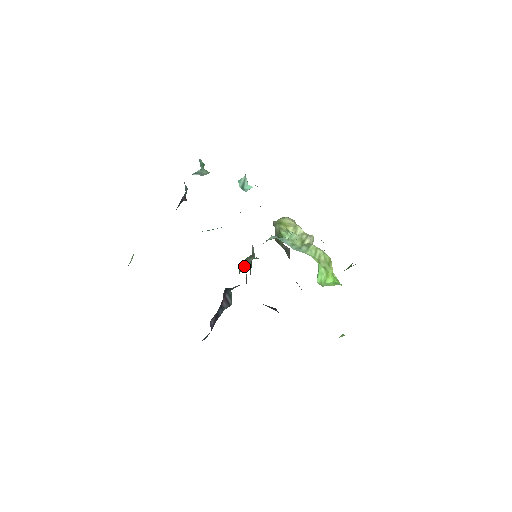
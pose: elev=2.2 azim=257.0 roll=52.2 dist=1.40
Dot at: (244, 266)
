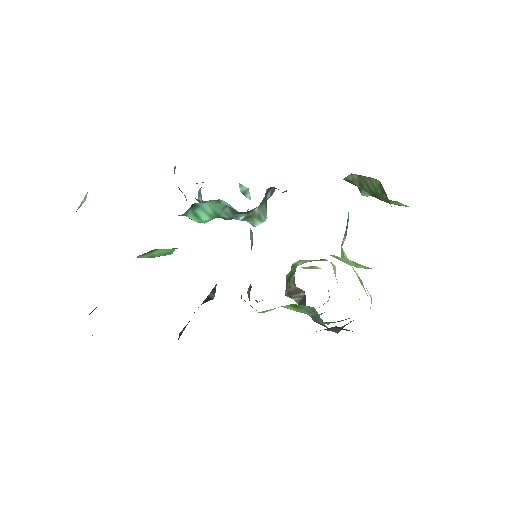
Dot at: occluded
